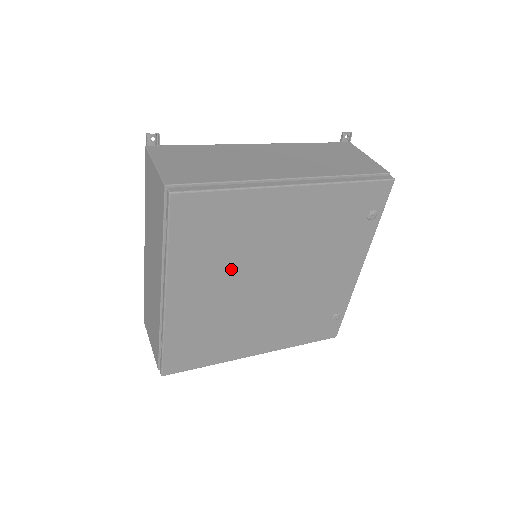
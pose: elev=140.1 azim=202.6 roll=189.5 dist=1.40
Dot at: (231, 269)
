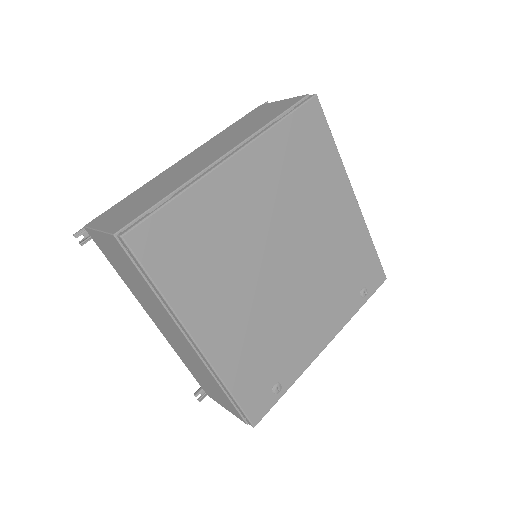
Dot at: (282, 203)
